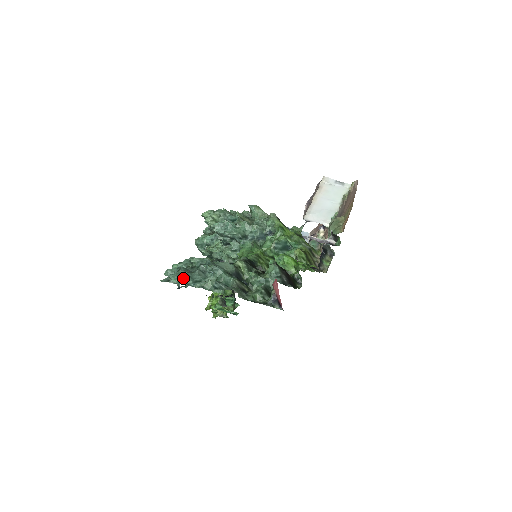
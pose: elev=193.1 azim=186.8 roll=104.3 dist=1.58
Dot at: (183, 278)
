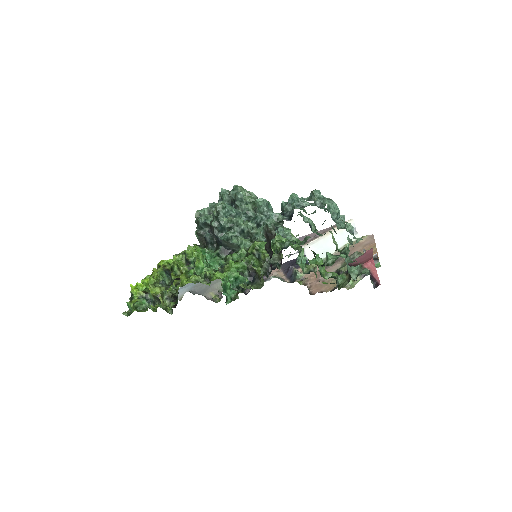
Dot at: occluded
